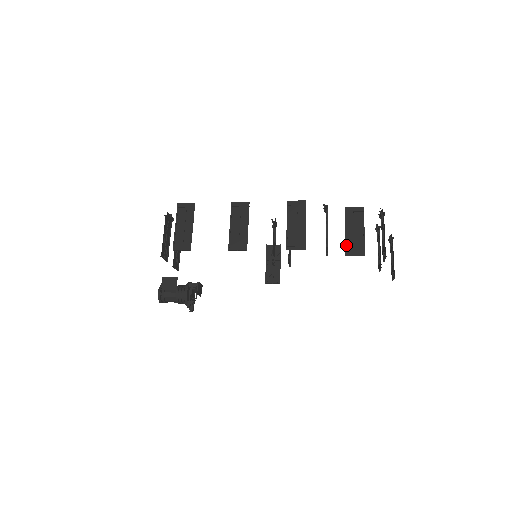
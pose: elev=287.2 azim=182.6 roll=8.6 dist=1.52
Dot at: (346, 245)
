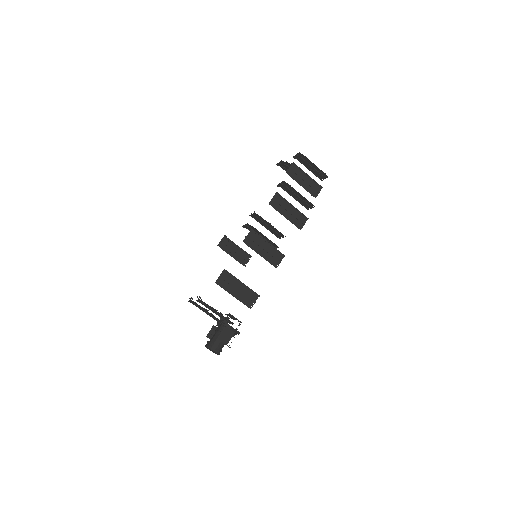
Dot at: (310, 193)
